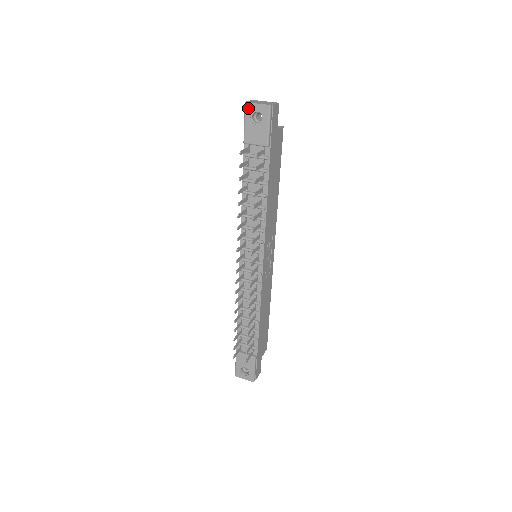
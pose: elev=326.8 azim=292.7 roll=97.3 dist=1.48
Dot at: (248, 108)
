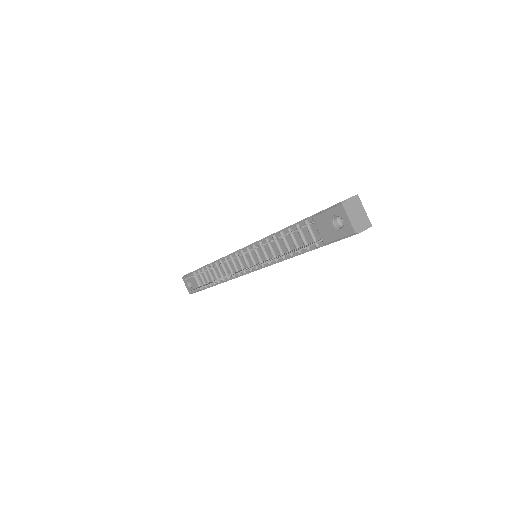
Dot at: (339, 209)
